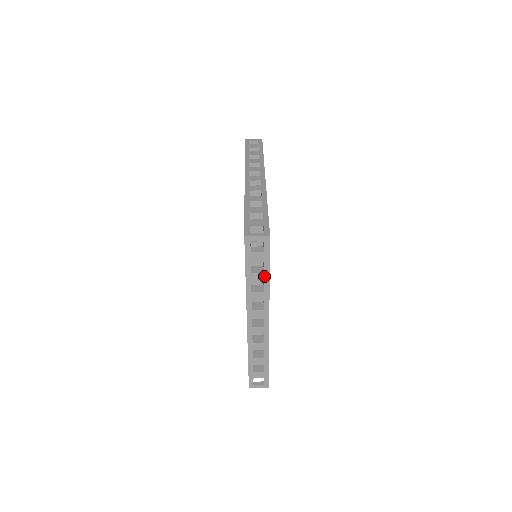
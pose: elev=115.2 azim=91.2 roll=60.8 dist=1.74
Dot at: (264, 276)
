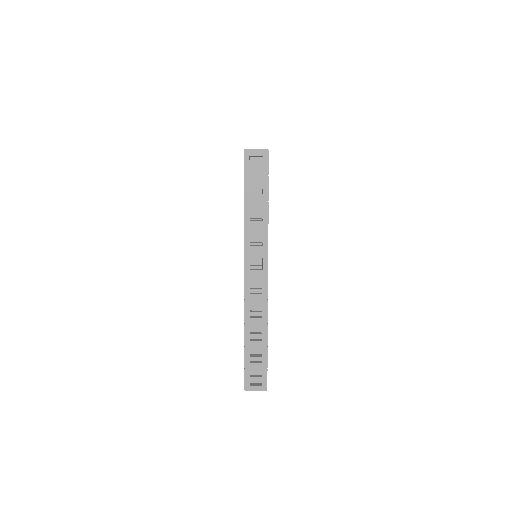
Dot at: occluded
